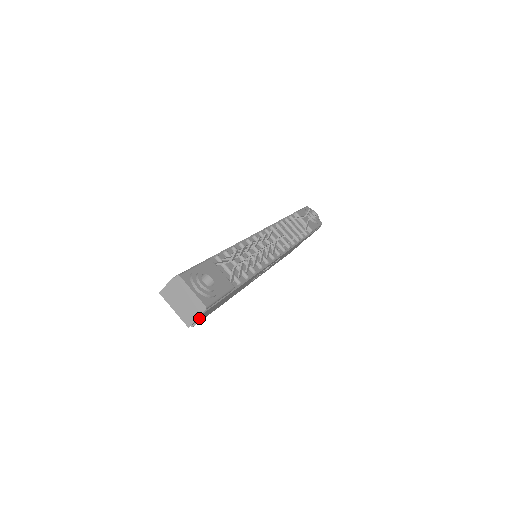
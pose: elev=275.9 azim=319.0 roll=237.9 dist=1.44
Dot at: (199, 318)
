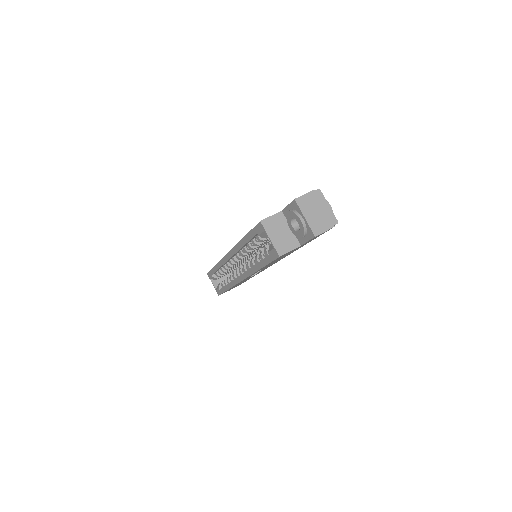
Dot at: (316, 236)
